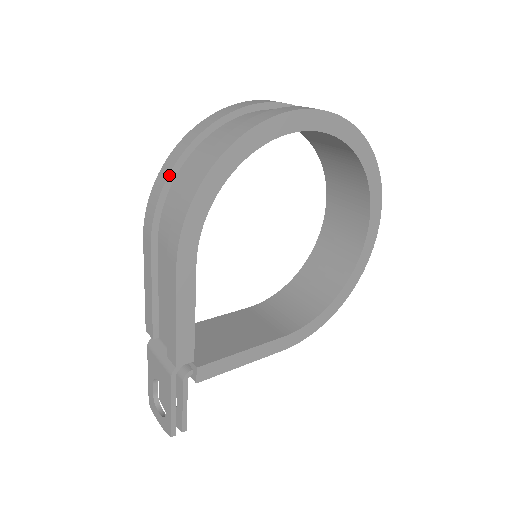
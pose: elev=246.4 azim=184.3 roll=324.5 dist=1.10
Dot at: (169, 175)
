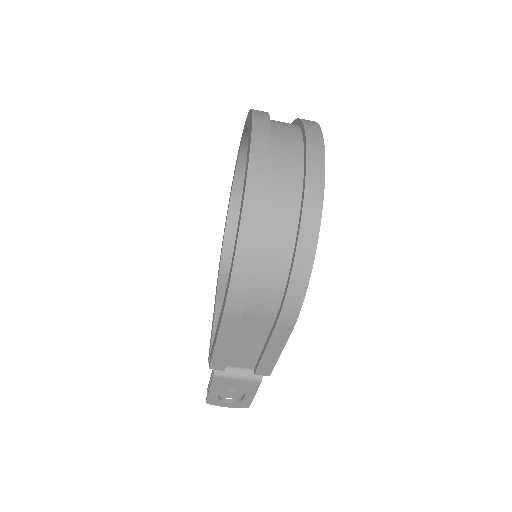
Dot at: (253, 265)
